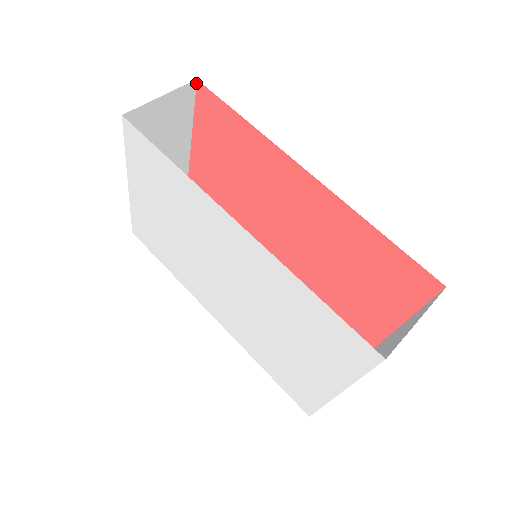
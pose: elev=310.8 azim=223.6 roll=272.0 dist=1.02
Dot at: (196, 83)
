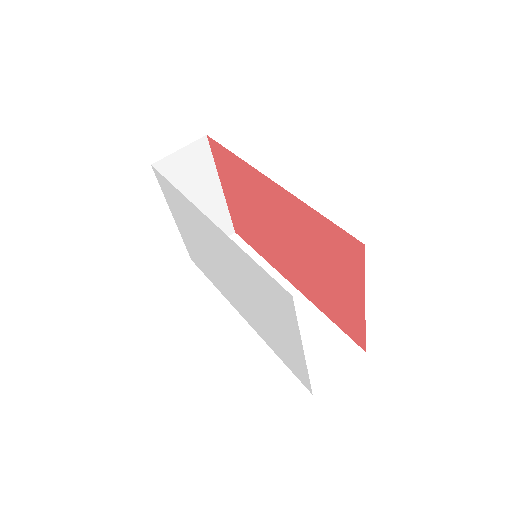
Dot at: (207, 138)
